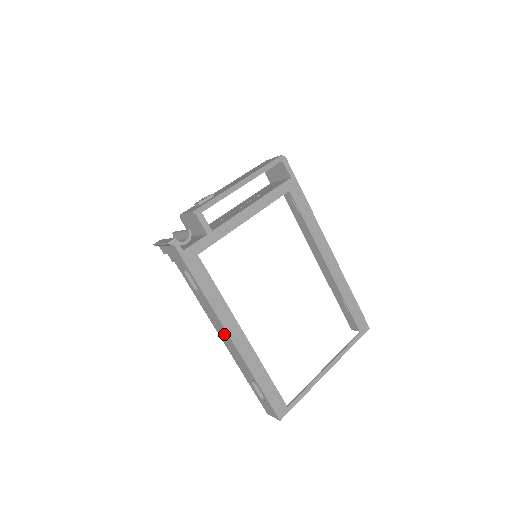
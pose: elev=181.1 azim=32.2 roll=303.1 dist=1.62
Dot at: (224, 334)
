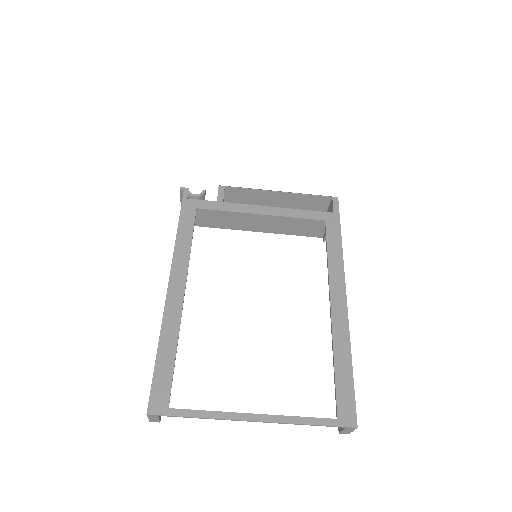
Dot at: occluded
